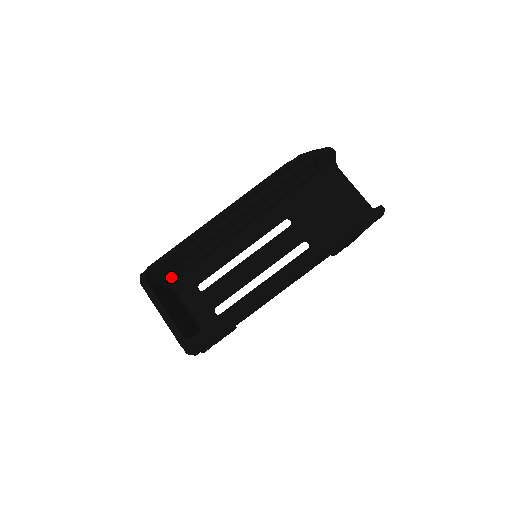
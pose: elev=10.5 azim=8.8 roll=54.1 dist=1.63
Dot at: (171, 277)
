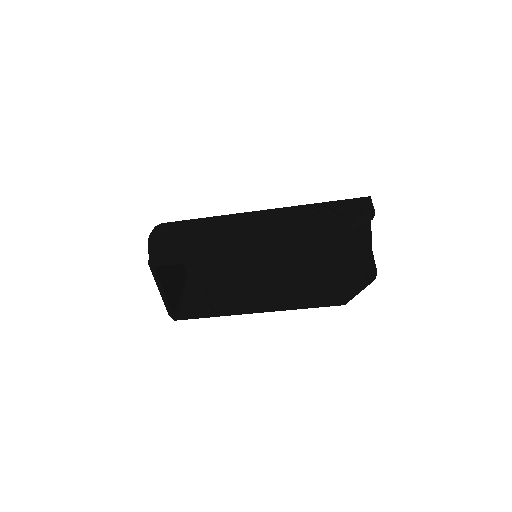
Dot at: occluded
